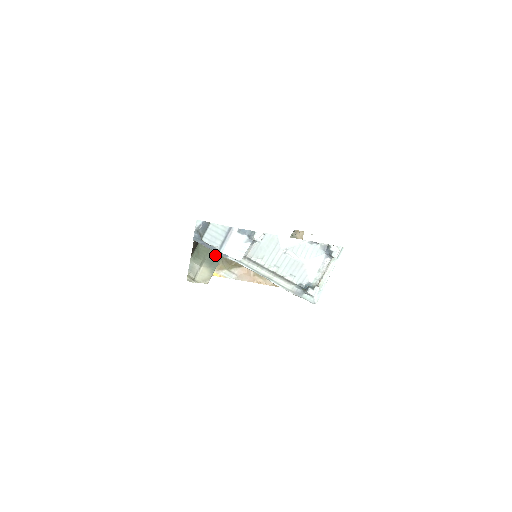
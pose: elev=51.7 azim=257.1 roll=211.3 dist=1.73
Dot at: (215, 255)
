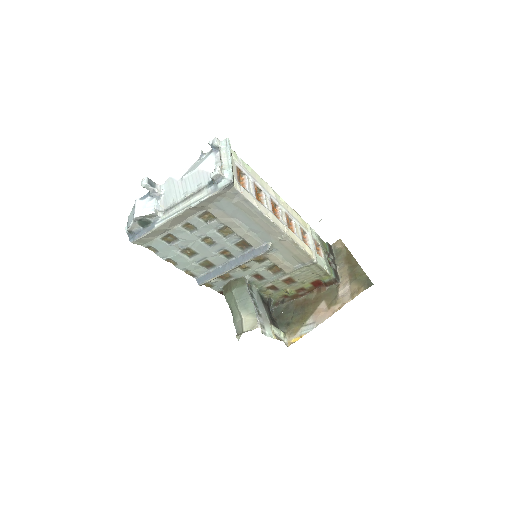
Dot at: (242, 297)
